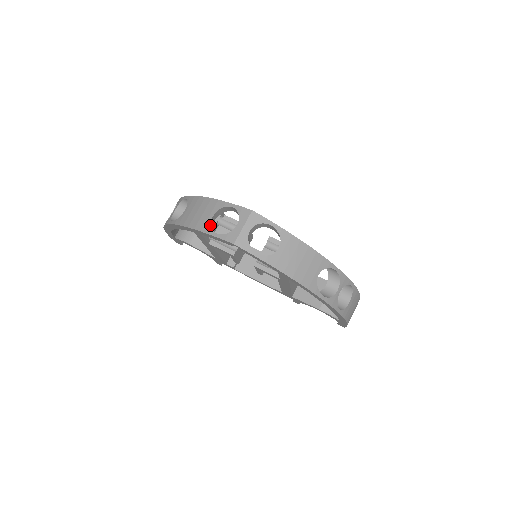
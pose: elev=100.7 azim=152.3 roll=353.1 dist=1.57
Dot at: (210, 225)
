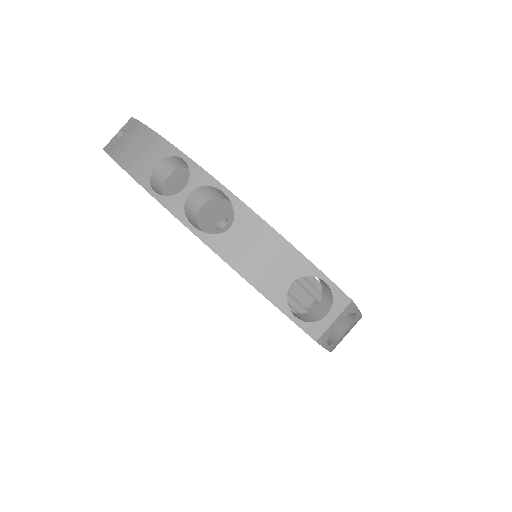
Dot at: (286, 297)
